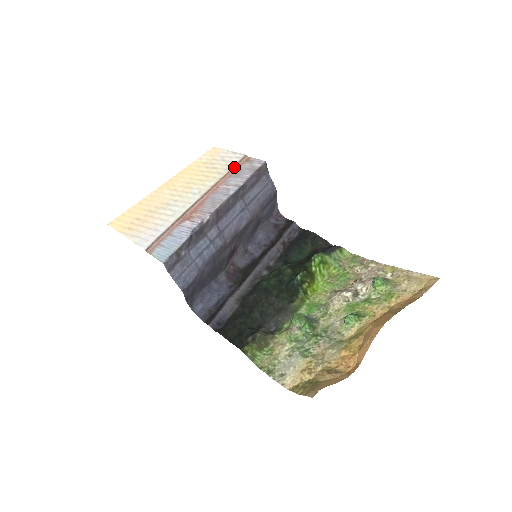
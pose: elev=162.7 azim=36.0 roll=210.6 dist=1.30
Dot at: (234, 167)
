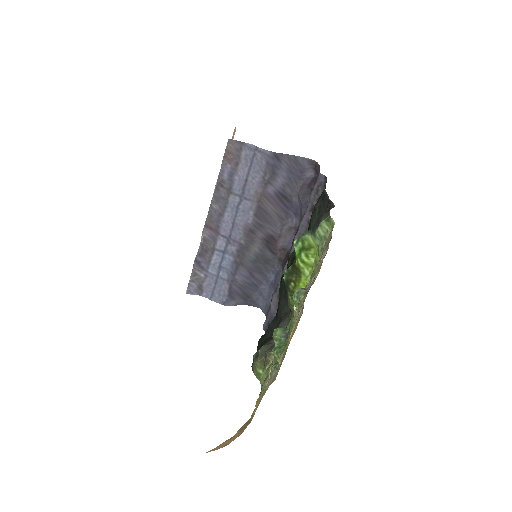
Dot at: occluded
